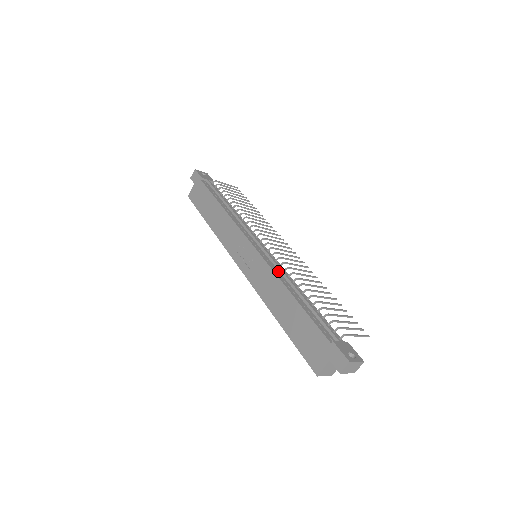
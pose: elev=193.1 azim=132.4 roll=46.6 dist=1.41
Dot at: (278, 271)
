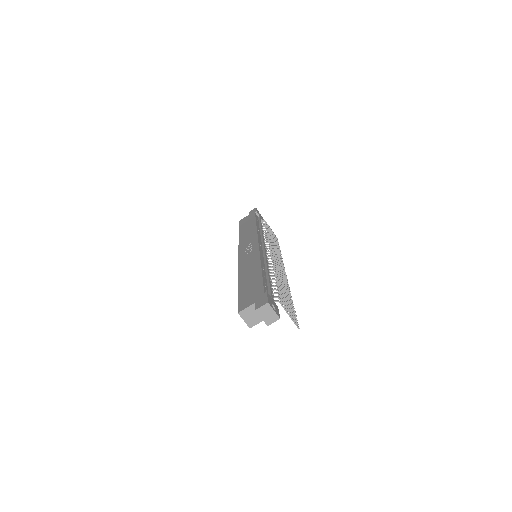
Dot at: (263, 260)
